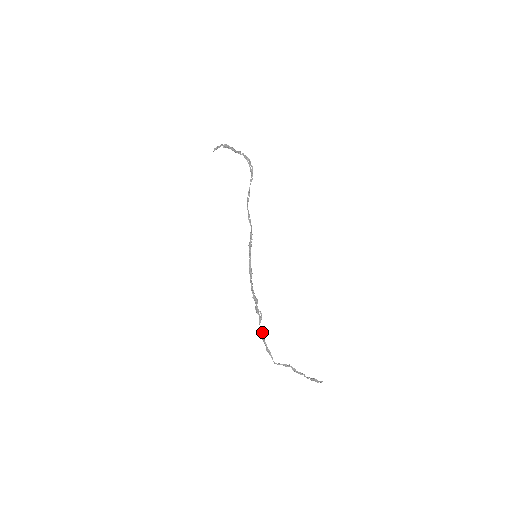
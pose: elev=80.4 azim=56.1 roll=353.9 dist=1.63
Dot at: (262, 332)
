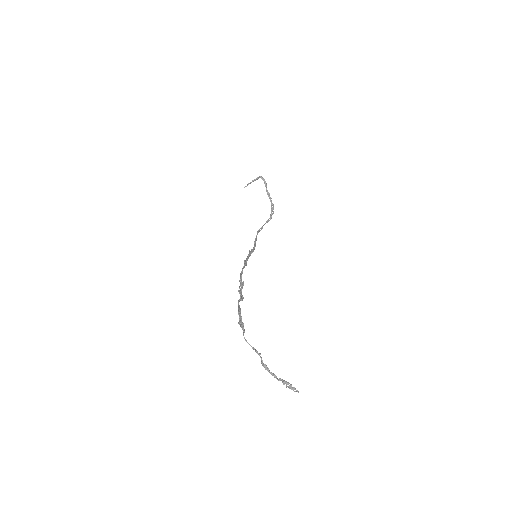
Dot at: (239, 308)
